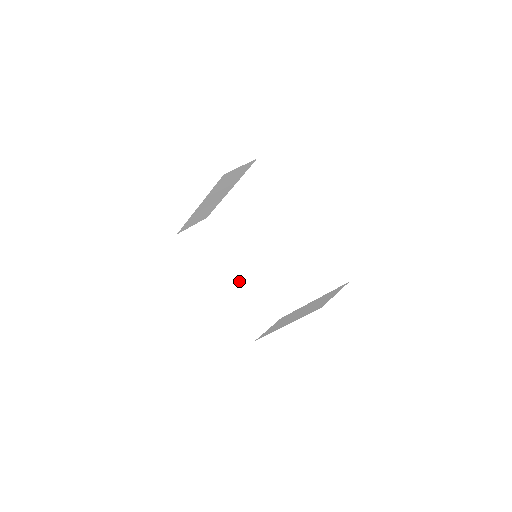
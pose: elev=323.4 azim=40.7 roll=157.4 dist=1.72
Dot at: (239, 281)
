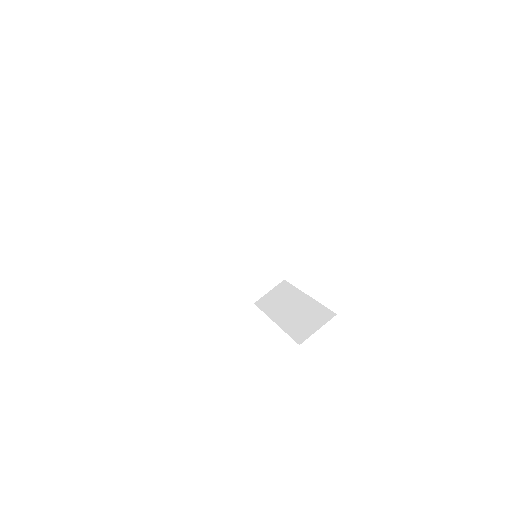
Dot at: (246, 247)
